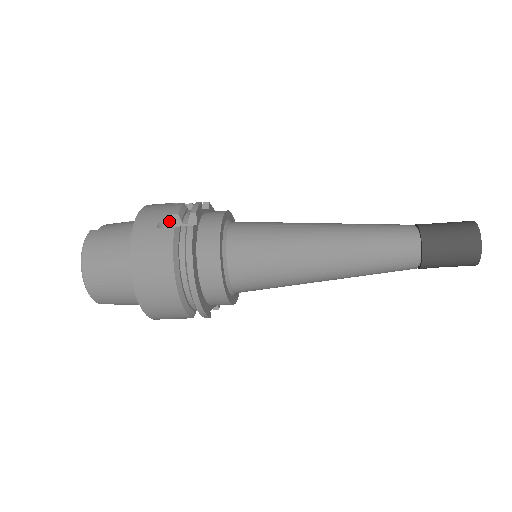
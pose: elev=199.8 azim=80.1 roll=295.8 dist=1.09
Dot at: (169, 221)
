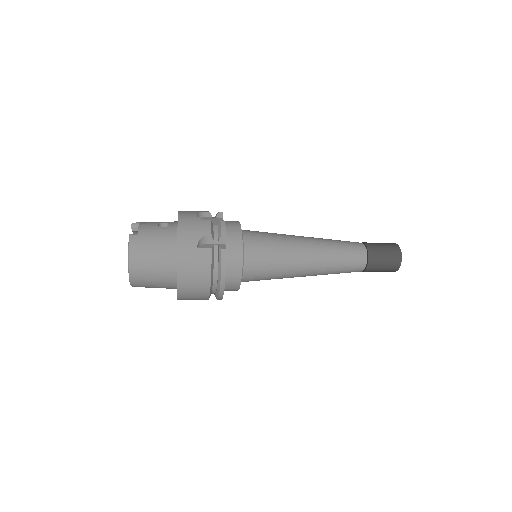
Dot at: (204, 240)
